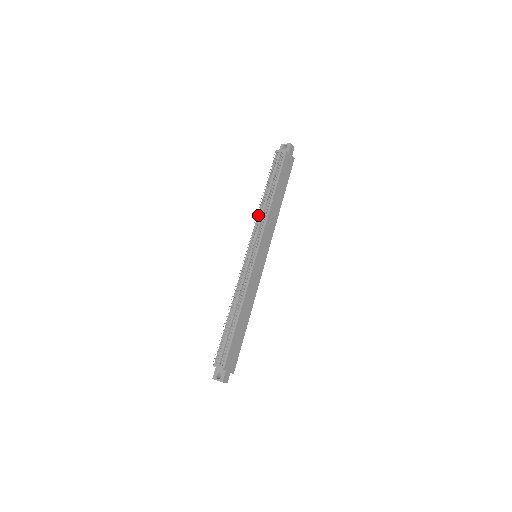
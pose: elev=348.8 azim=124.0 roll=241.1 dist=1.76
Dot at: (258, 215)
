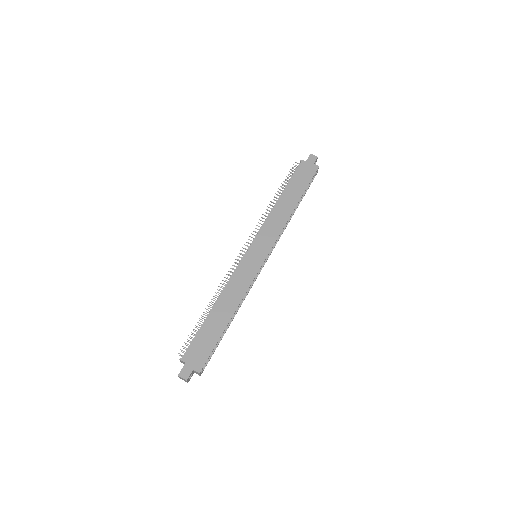
Dot at: occluded
